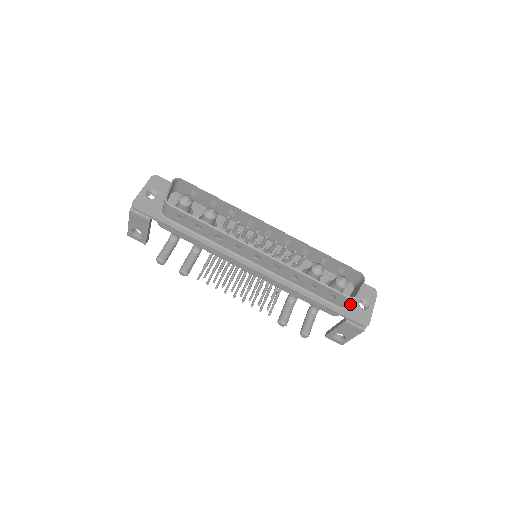
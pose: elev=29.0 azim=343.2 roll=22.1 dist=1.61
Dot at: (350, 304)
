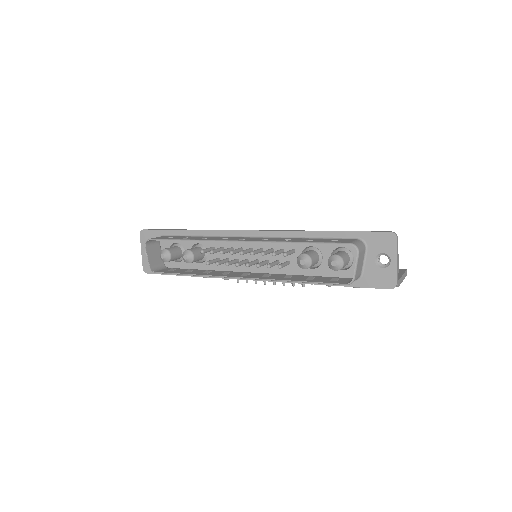
Dot at: (365, 269)
